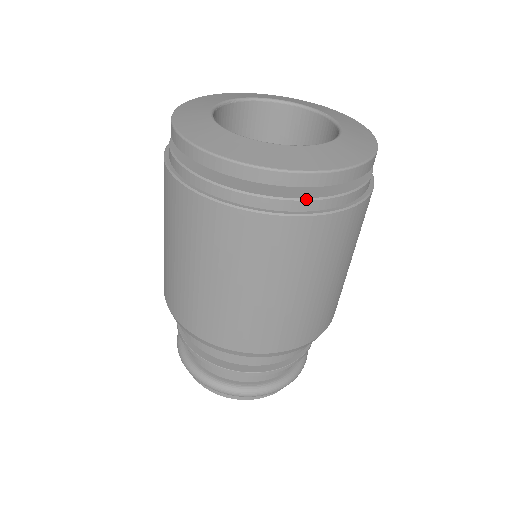
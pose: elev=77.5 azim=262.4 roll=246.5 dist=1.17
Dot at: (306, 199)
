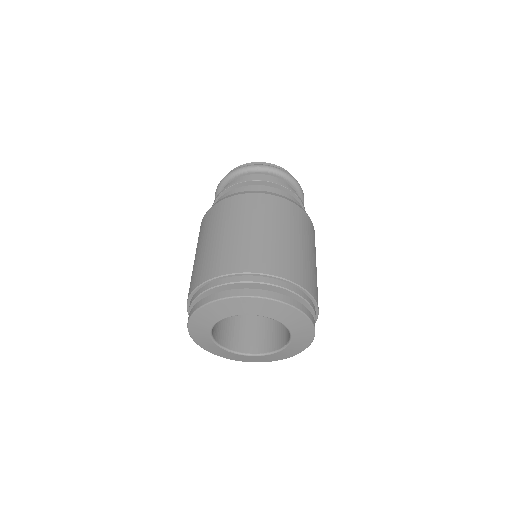
Dot at: occluded
